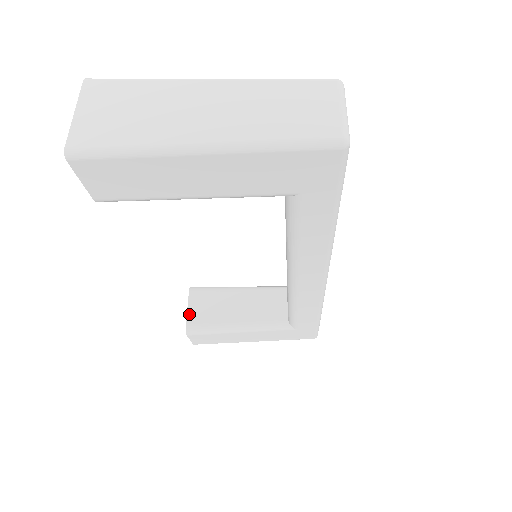
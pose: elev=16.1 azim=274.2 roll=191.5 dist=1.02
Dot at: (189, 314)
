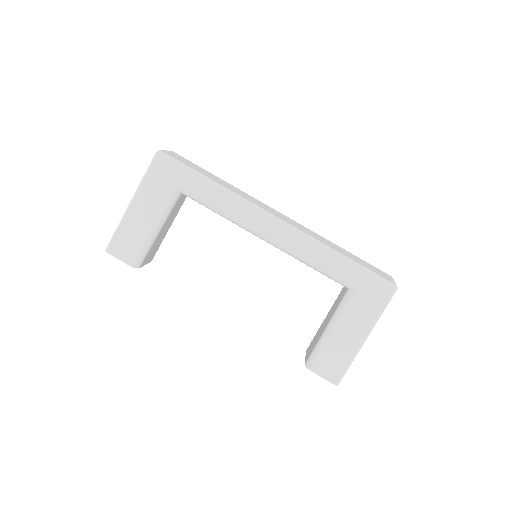
Dot at: (306, 358)
